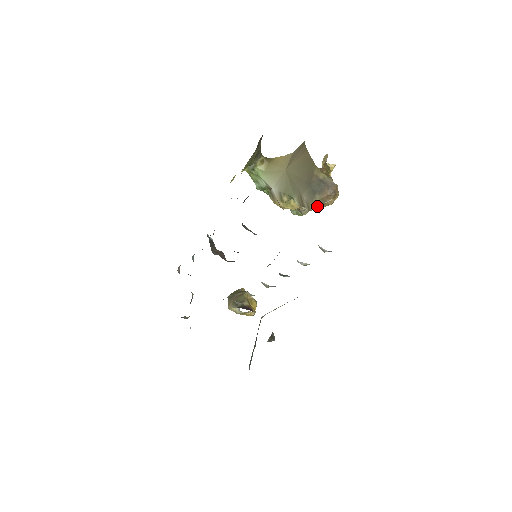
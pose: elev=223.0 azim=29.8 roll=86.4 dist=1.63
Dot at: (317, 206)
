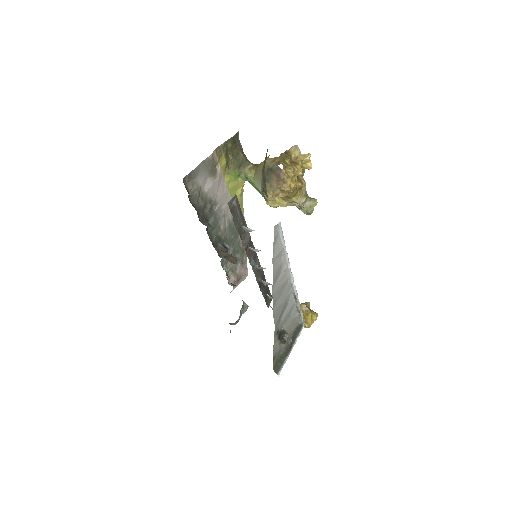
Dot at: (273, 194)
